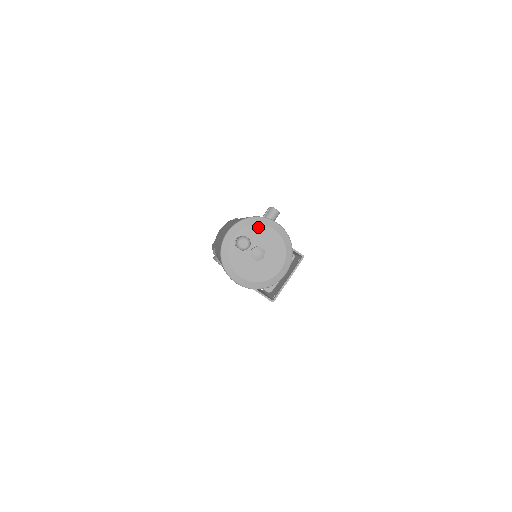
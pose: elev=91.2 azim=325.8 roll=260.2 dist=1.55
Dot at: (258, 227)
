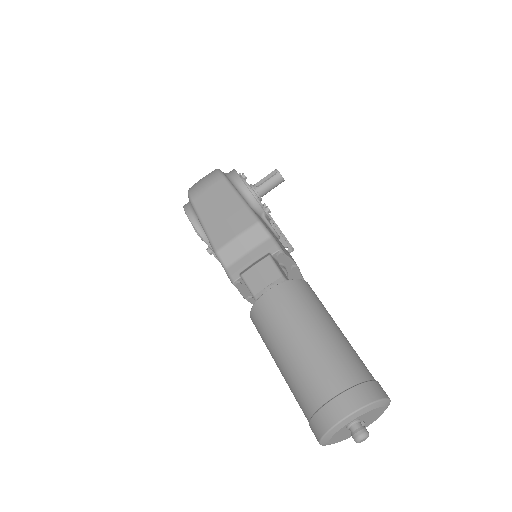
Dot at: (376, 410)
